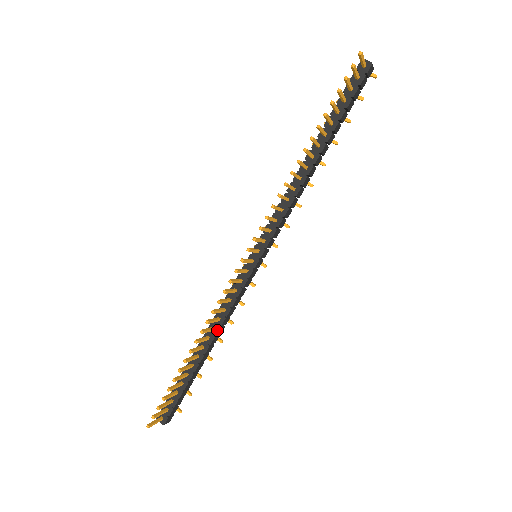
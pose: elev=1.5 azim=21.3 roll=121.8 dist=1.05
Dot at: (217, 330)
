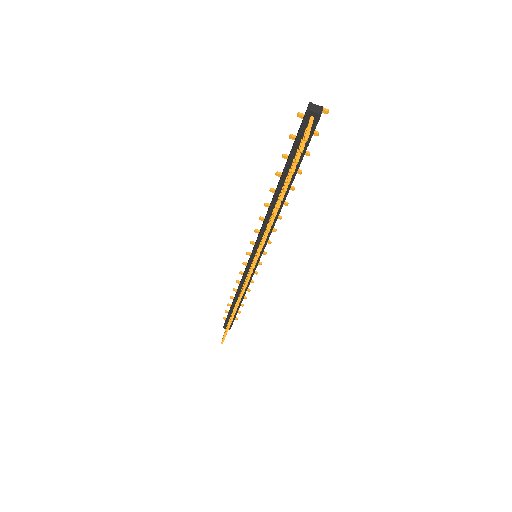
Dot at: (244, 293)
